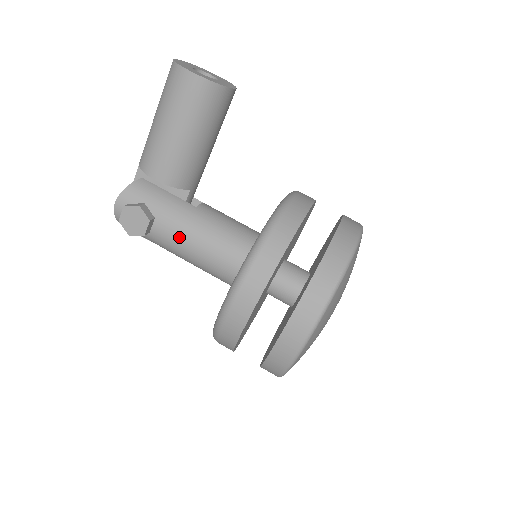
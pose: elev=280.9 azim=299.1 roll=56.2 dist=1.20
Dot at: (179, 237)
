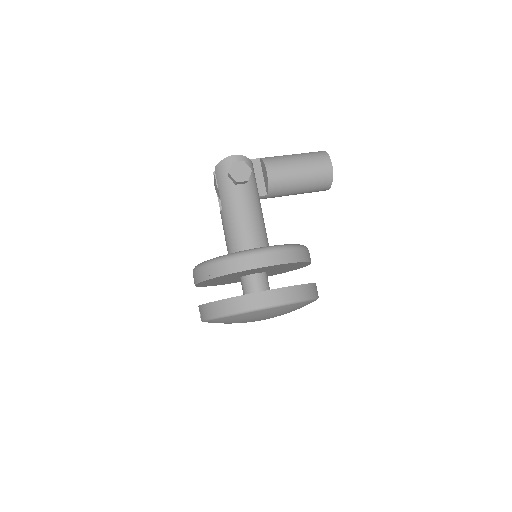
Dot at: (245, 204)
